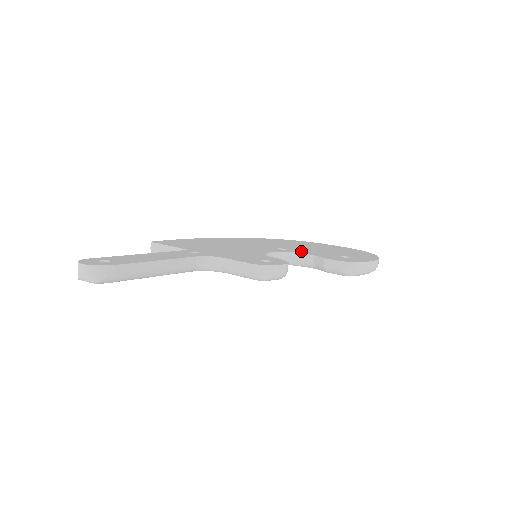
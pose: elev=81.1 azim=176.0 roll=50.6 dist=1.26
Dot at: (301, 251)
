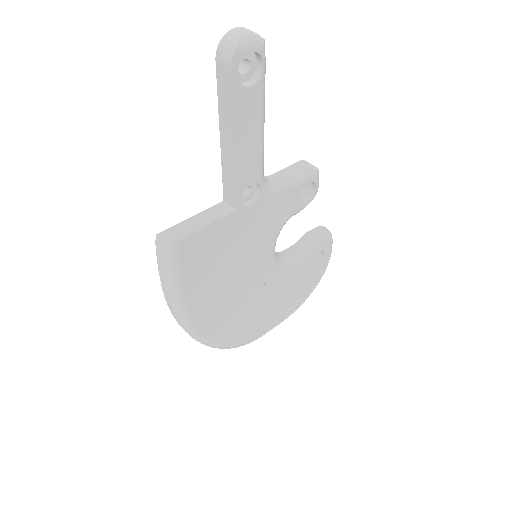
Dot at: occluded
